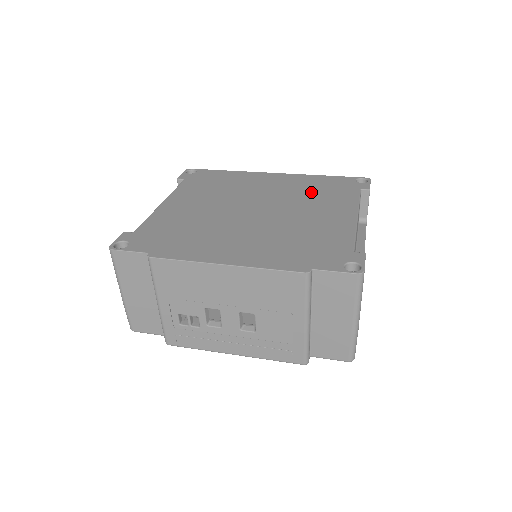
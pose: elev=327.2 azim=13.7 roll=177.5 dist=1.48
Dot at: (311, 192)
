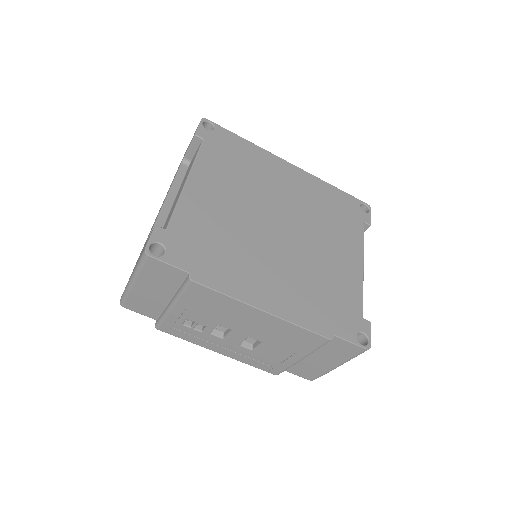
Dot at: (326, 213)
